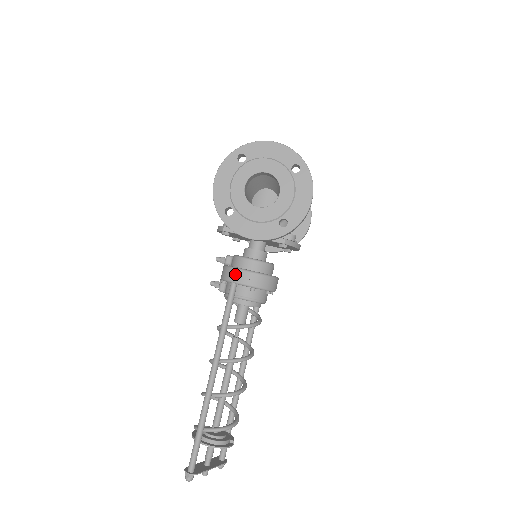
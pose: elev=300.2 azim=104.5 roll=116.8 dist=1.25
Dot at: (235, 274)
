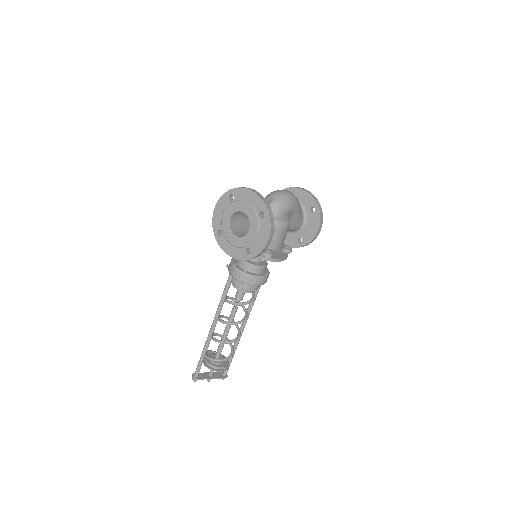
Dot at: (232, 269)
